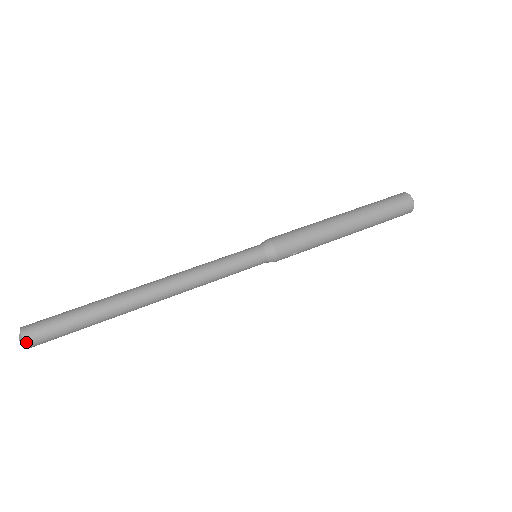
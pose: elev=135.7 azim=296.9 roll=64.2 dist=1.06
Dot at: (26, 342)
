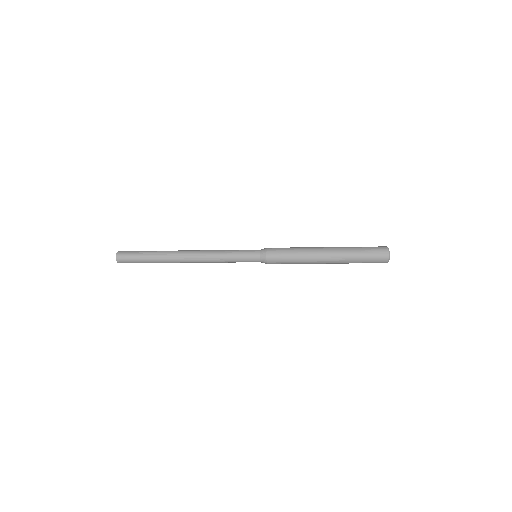
Dot at: (118, 252)
